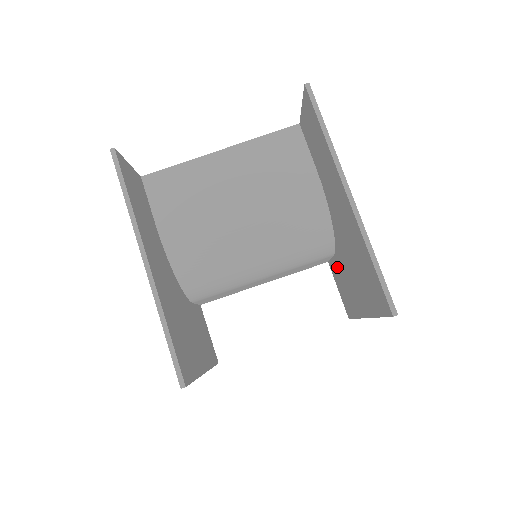
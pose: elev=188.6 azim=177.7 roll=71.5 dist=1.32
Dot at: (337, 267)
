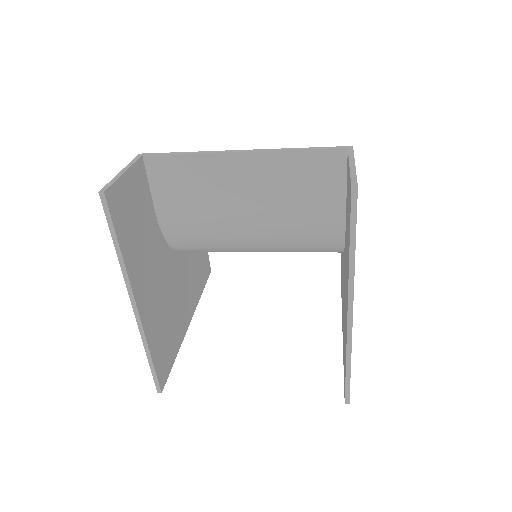
Dot at: occluded
